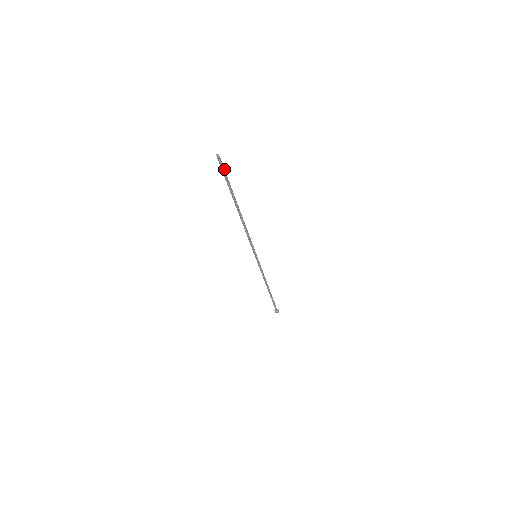
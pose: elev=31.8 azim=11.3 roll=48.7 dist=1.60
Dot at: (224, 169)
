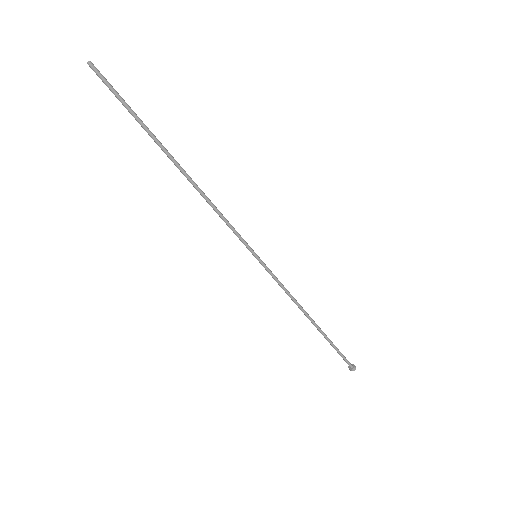
Dot at: (112, 88)
